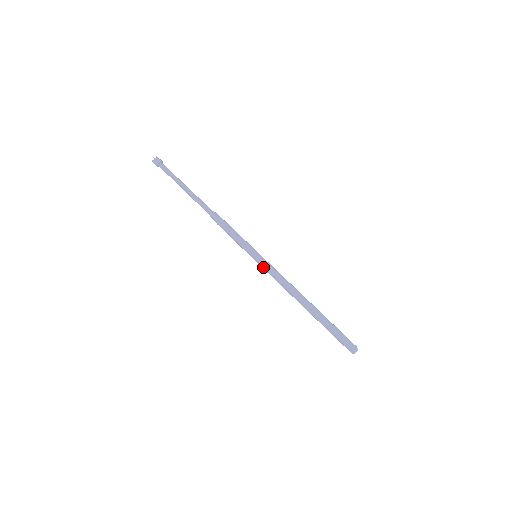
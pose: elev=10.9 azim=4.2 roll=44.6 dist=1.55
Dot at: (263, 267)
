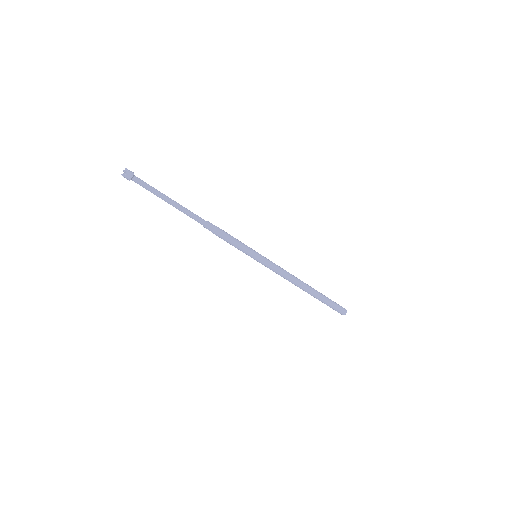
Dot at: (266, 265)
